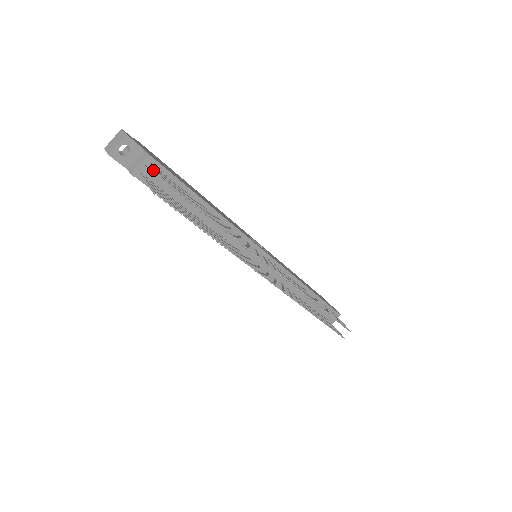
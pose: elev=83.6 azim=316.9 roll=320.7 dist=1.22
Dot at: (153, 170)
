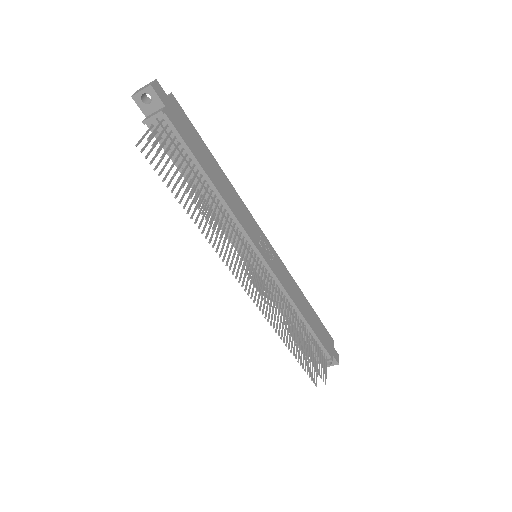
Dot at: (165, 127)
